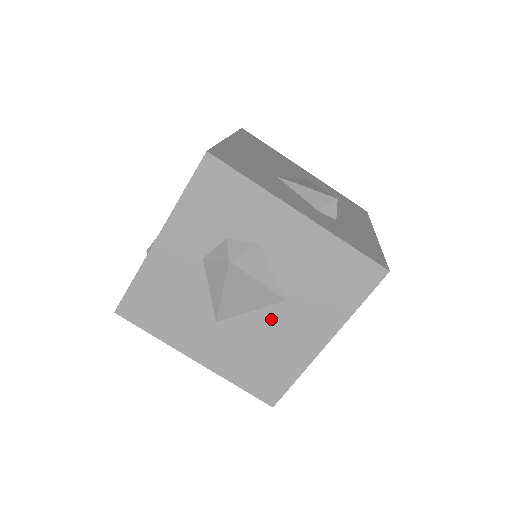
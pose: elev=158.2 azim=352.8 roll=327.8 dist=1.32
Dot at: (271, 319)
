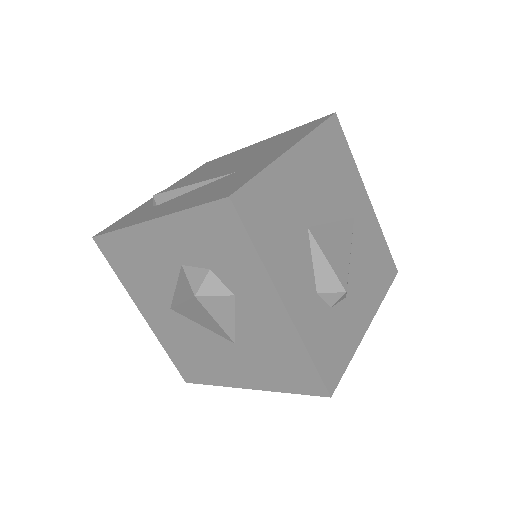
Dot at: (215, 342)
